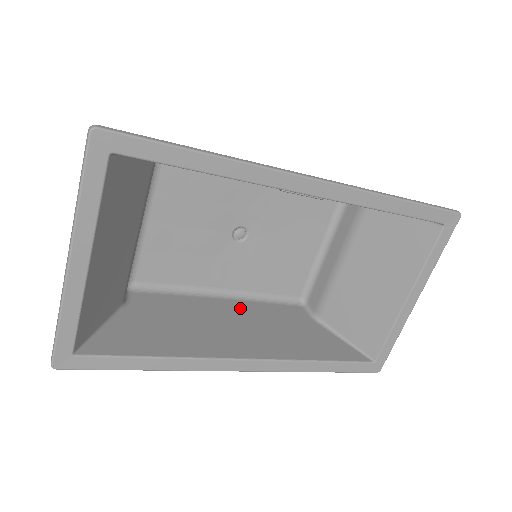
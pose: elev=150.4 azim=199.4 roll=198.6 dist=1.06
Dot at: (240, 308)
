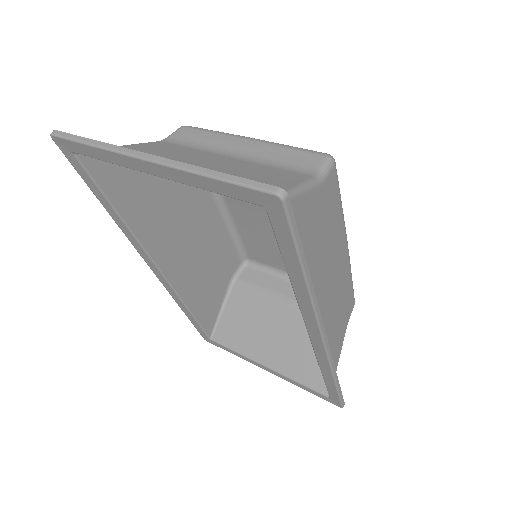
Dot at: (213, 226)
